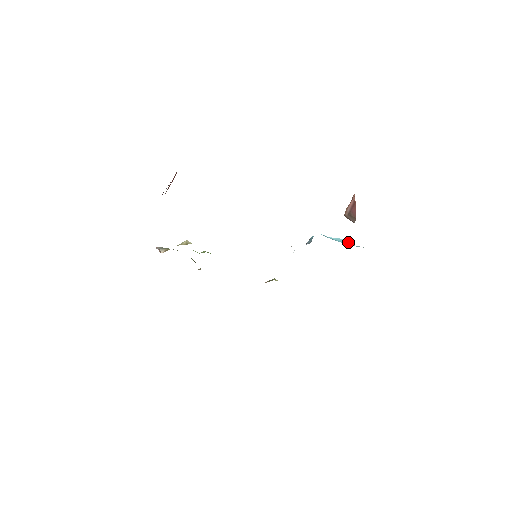
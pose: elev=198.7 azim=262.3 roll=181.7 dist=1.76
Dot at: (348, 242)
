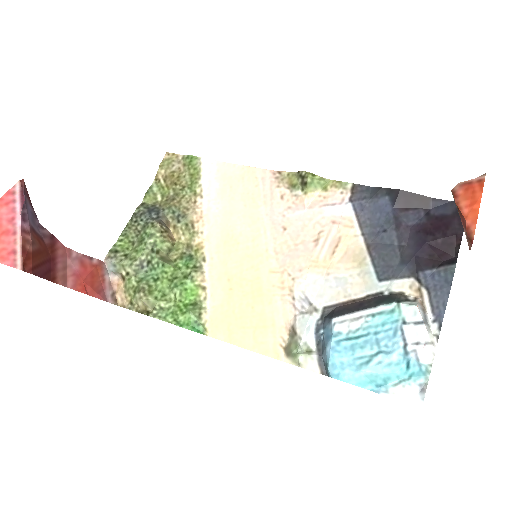
Dot at: (396, 375)
